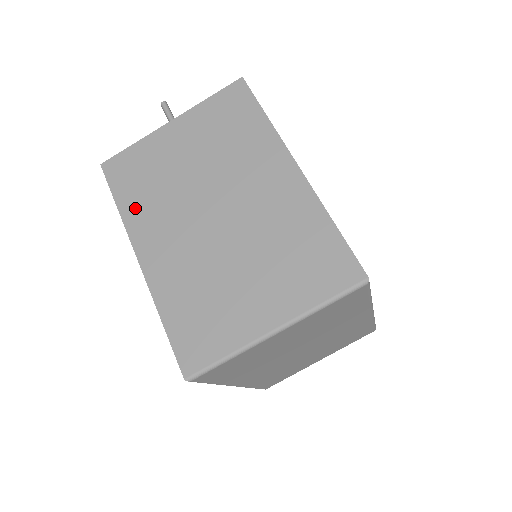
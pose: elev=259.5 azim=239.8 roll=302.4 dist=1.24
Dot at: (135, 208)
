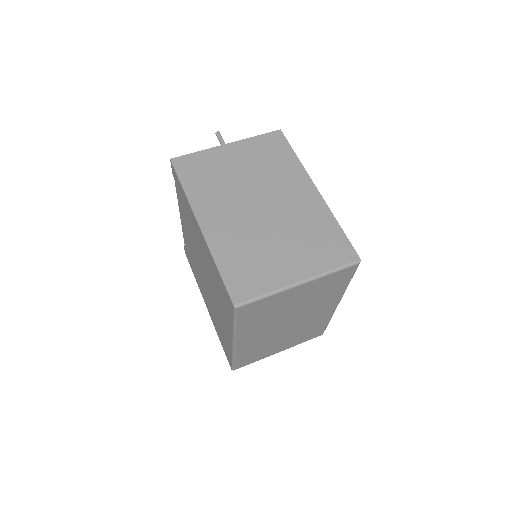
Dot at: (198, 192)
